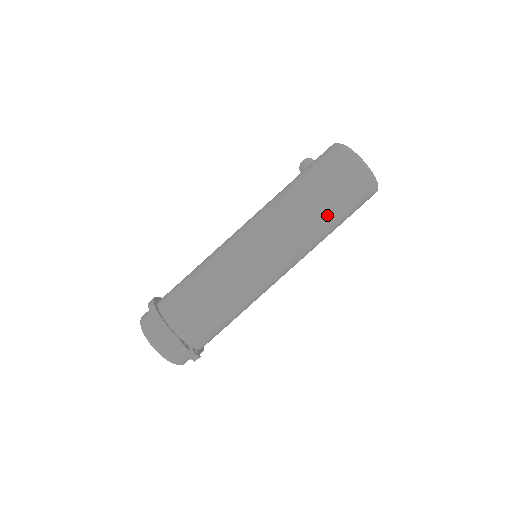
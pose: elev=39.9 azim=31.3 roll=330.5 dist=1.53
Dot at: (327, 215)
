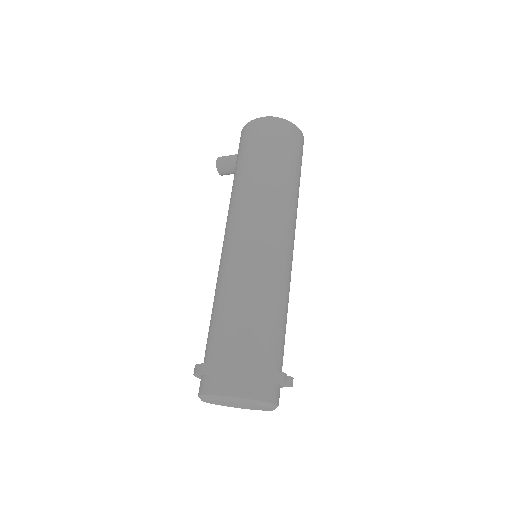
Dot at: (295, 177)
